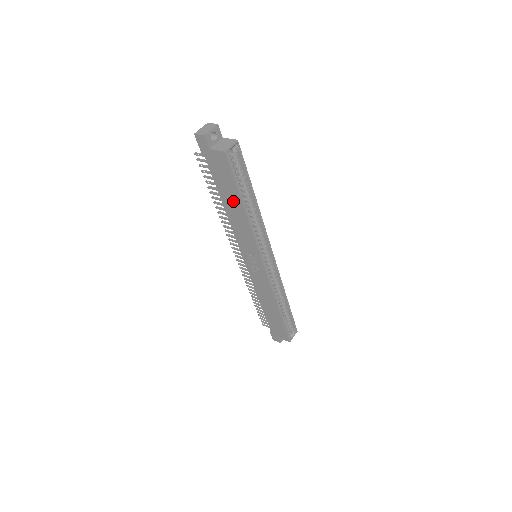
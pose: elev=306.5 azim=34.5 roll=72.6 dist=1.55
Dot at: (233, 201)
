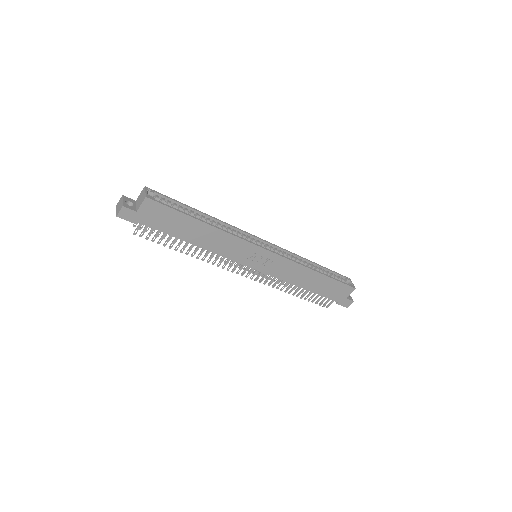
Dot at: (193, 229)
